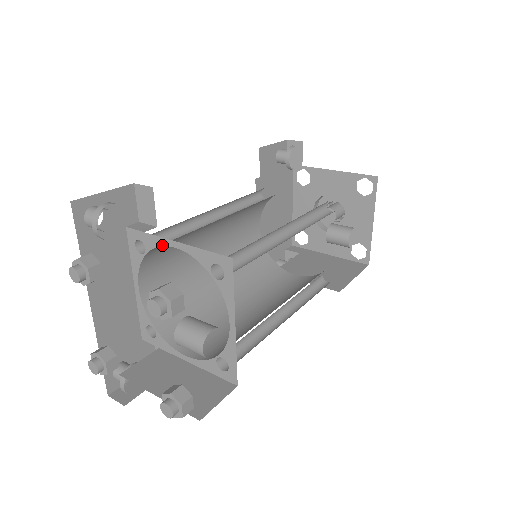
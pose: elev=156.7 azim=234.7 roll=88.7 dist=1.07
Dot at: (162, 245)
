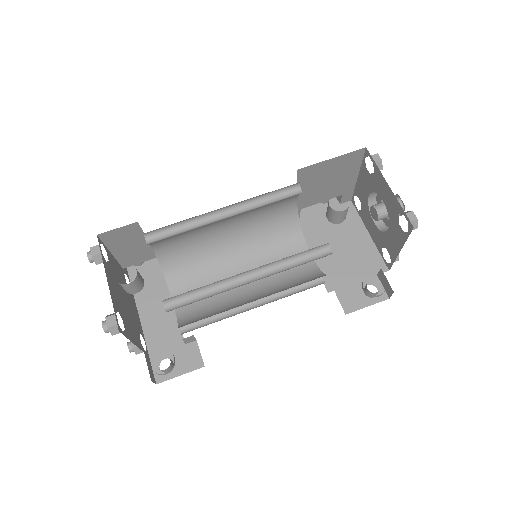
Dot at: (155, 255)
